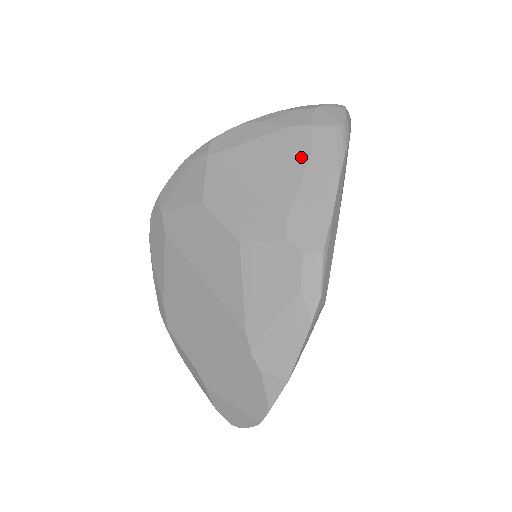
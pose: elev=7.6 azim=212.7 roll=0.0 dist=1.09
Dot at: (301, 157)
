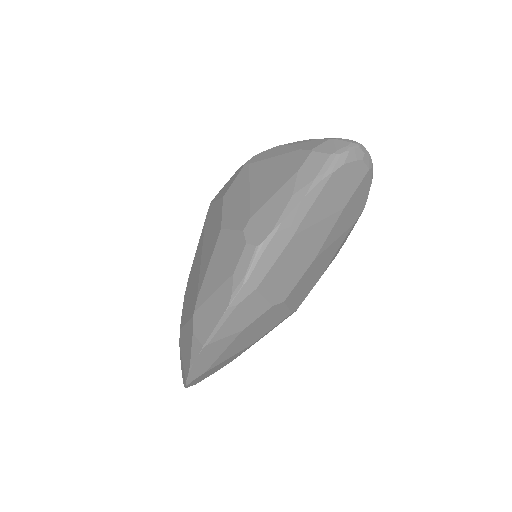
Dot at: (290, 173)
